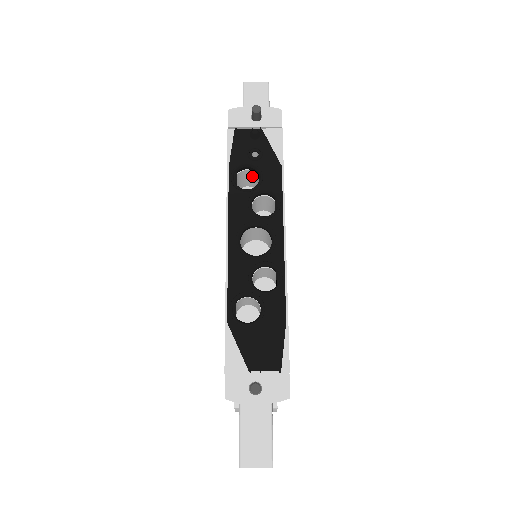
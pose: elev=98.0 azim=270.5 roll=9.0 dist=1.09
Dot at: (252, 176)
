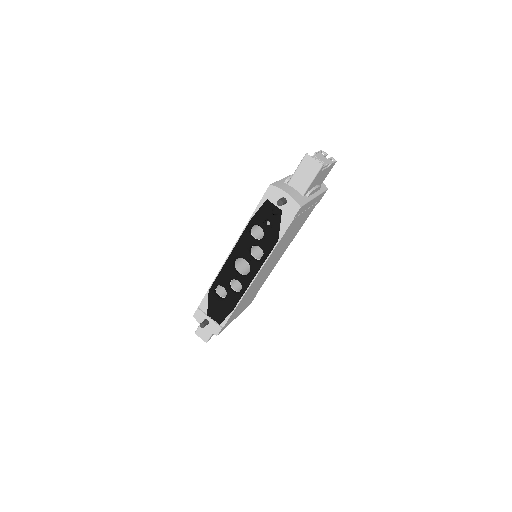
Dot at: occluded
